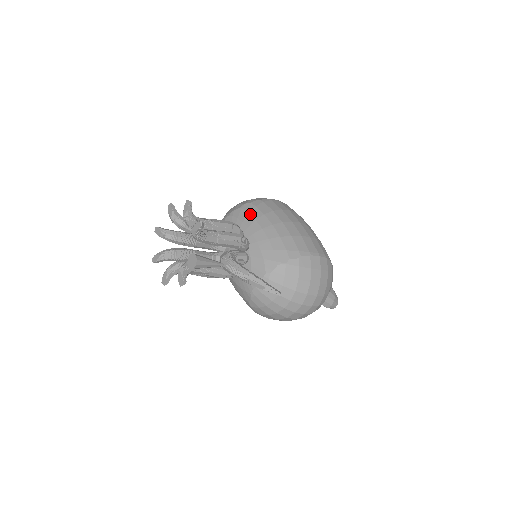
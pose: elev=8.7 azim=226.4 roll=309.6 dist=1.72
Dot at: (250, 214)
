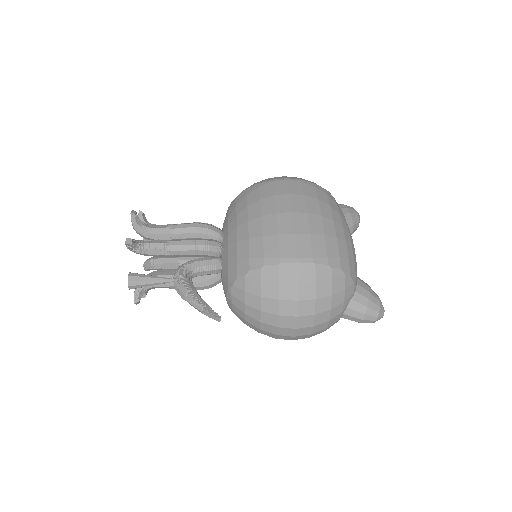
Dot at: (236, 207)
